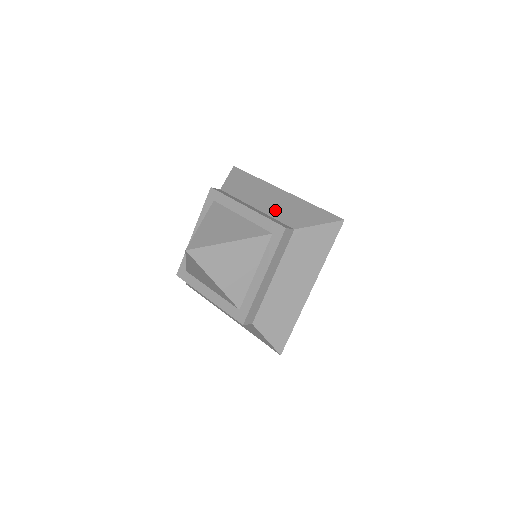
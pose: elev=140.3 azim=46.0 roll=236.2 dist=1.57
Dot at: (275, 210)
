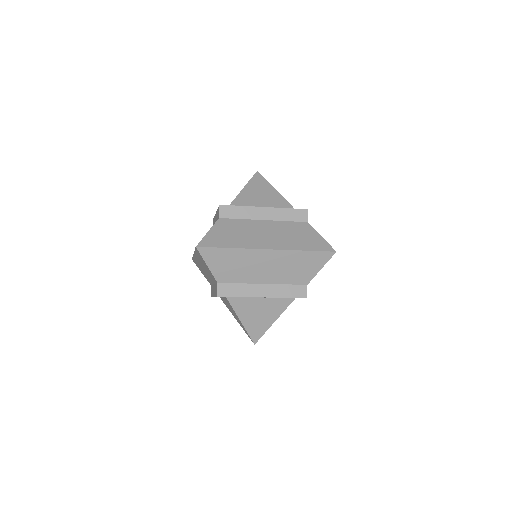
Dot at: occluded
